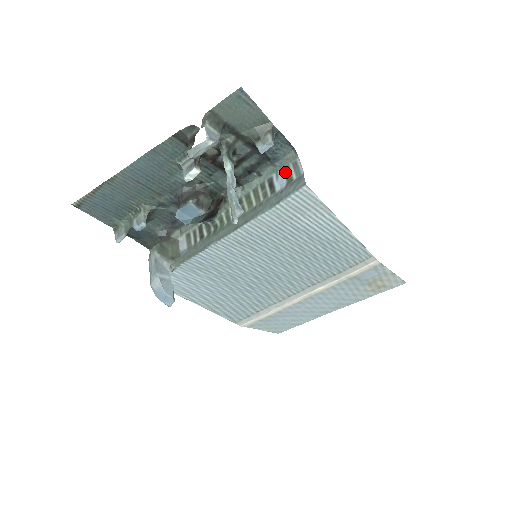
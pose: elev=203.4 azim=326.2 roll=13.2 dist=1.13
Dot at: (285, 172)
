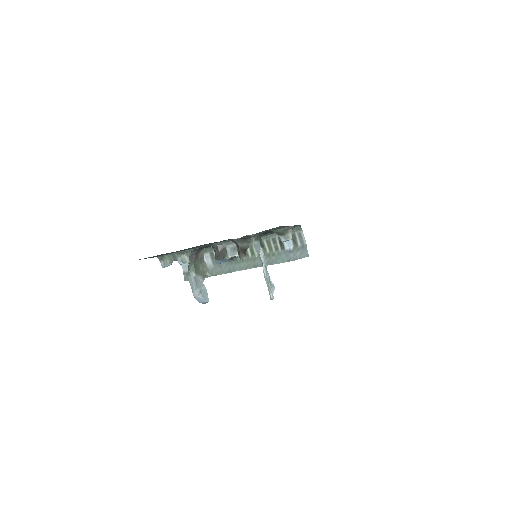
Dot at: (292, 237)
